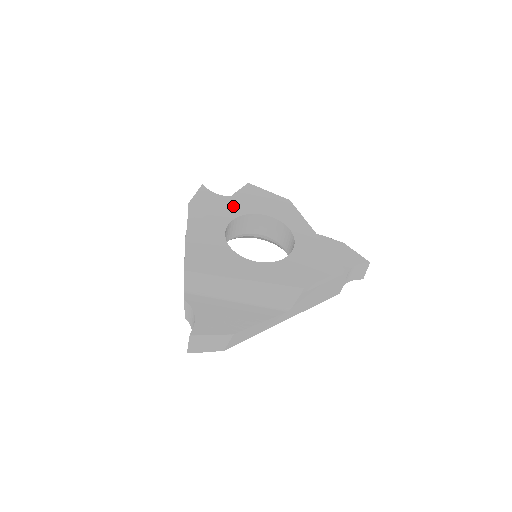
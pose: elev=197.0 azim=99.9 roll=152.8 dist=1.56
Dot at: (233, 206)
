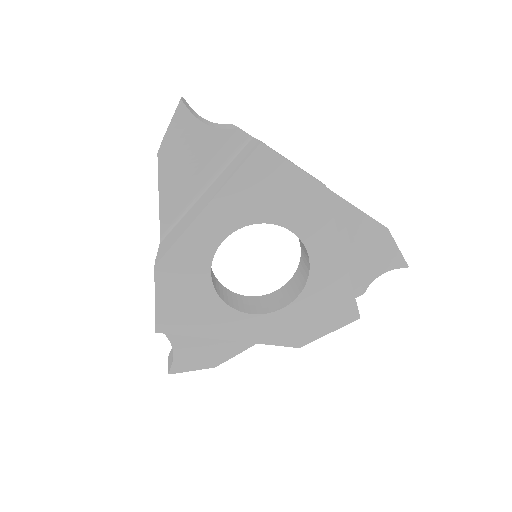
Dot at: (228, 208)
